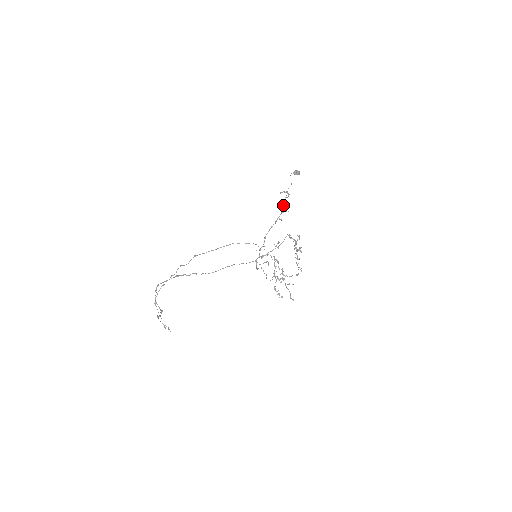
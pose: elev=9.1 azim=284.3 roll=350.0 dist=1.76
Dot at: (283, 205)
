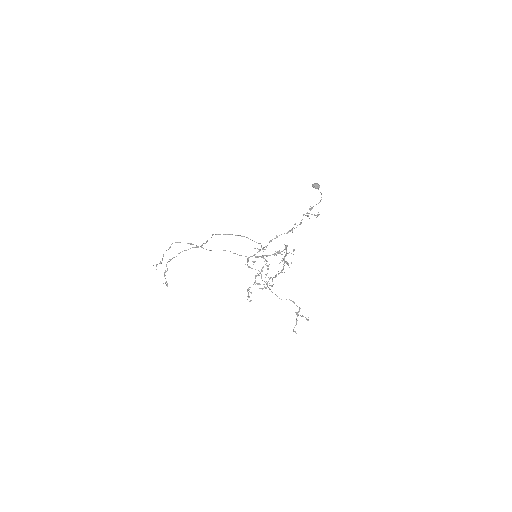
Dot at: (302, 219)
